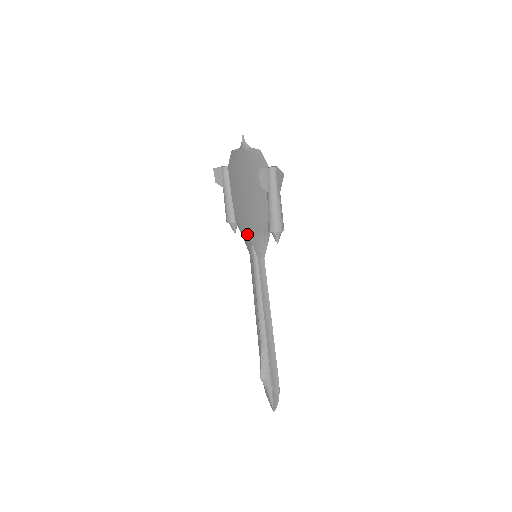
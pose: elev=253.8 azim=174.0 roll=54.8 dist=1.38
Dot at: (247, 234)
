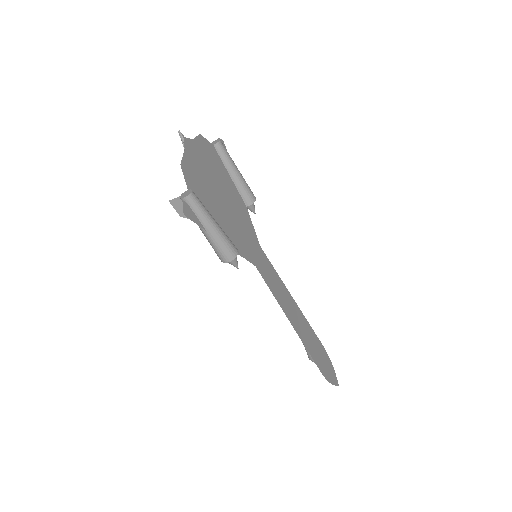
Dot at: occluded
